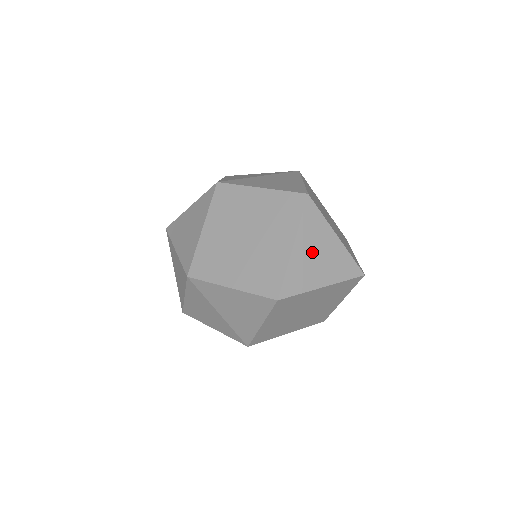
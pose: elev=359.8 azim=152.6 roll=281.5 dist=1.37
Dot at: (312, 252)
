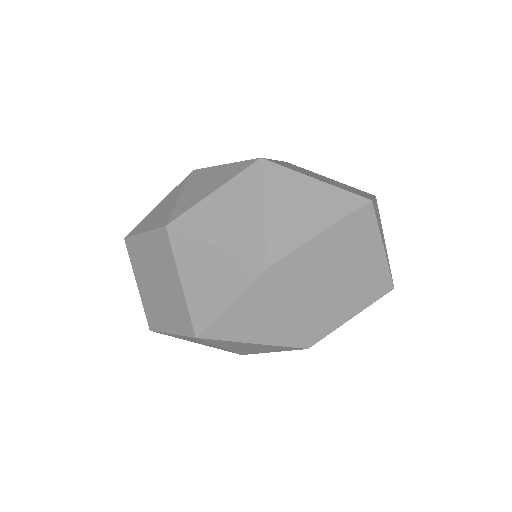
Dot at: (379, 220)
